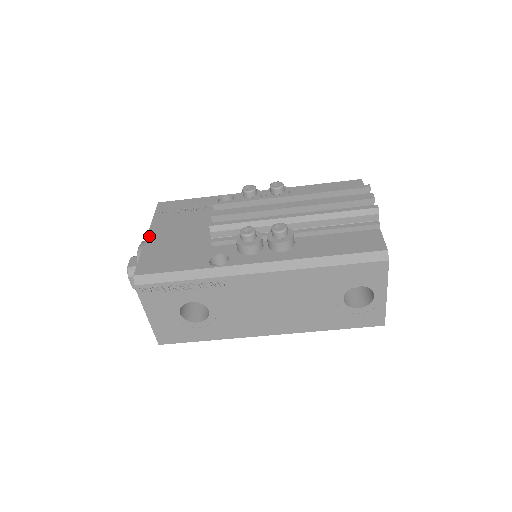
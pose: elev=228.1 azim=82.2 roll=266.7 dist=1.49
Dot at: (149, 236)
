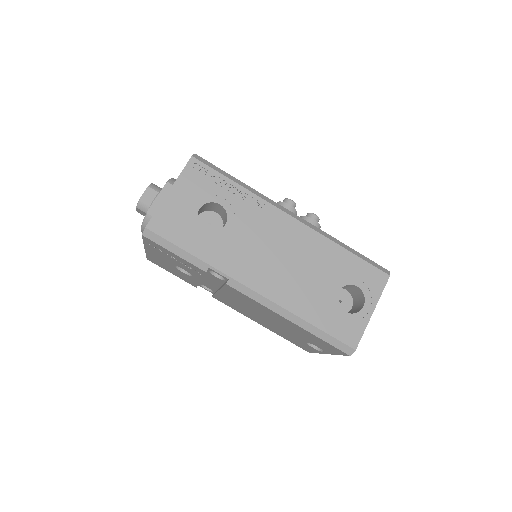
Dot at: occluded
